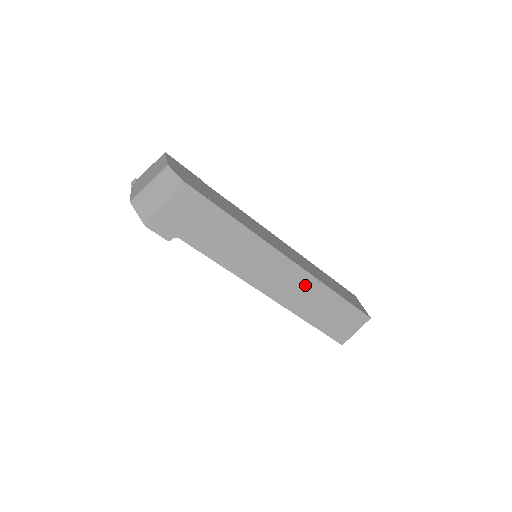
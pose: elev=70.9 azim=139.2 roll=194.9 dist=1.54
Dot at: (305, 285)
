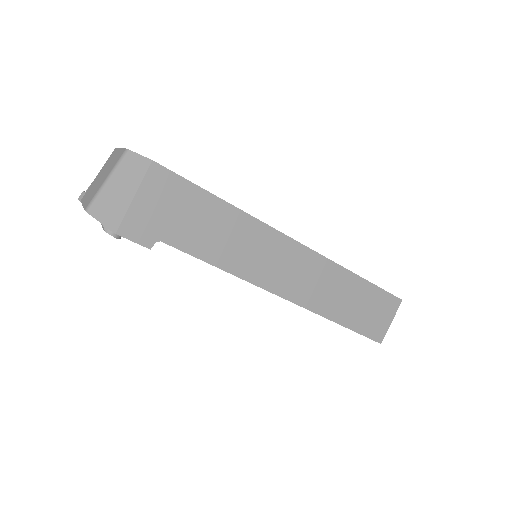
Dot at: (324, 274)
